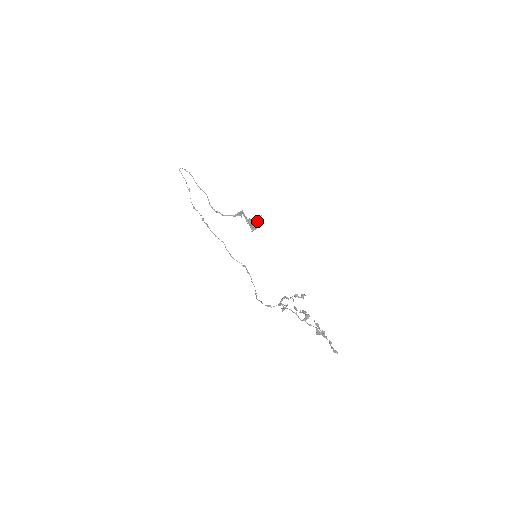
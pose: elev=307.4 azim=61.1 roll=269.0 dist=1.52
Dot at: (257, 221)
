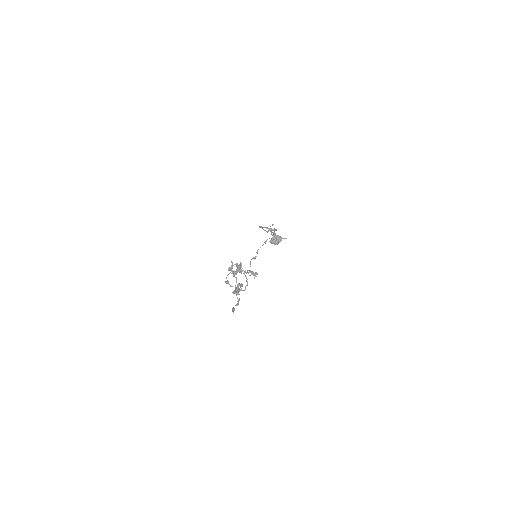
Dot at: (280, 237)
